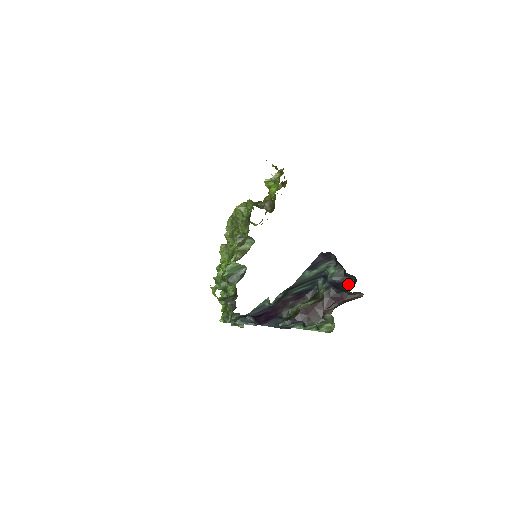
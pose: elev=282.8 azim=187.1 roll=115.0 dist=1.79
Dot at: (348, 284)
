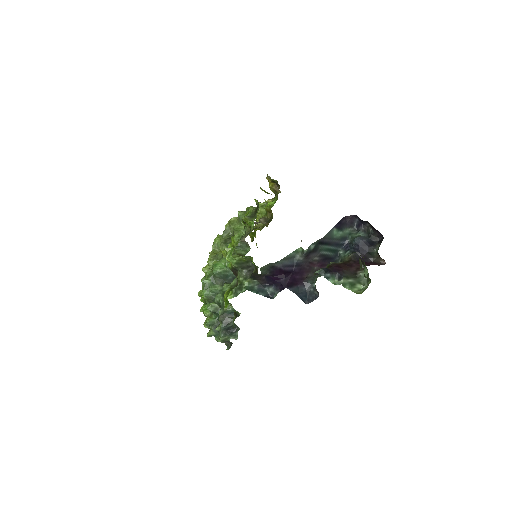
Dot at: (374, 245)
